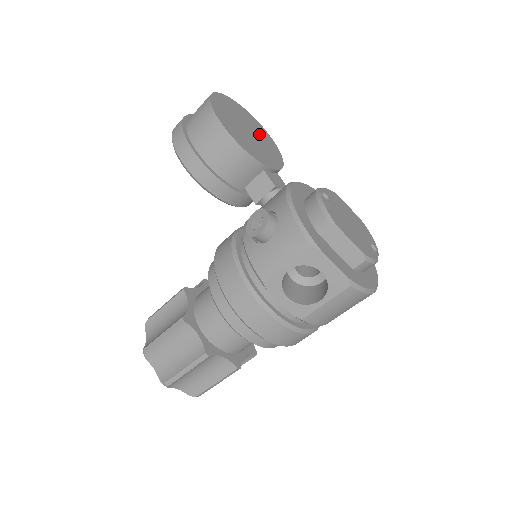
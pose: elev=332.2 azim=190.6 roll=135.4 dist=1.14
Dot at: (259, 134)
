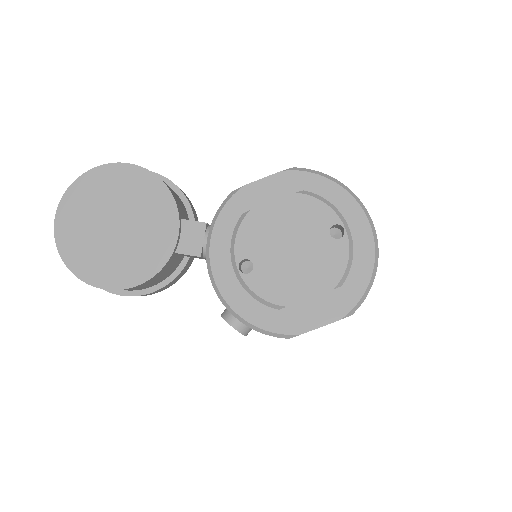
Dot at: (120, 198)
